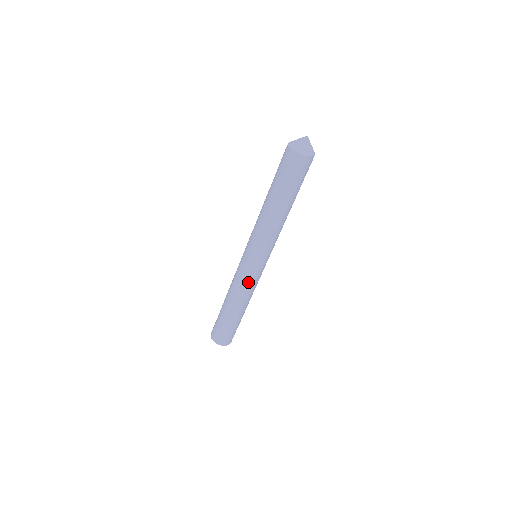
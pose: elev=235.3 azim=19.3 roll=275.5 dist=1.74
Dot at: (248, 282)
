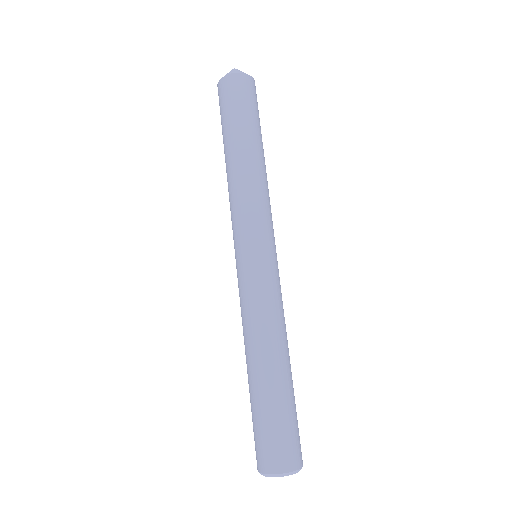
Dot at: (259, 293)
